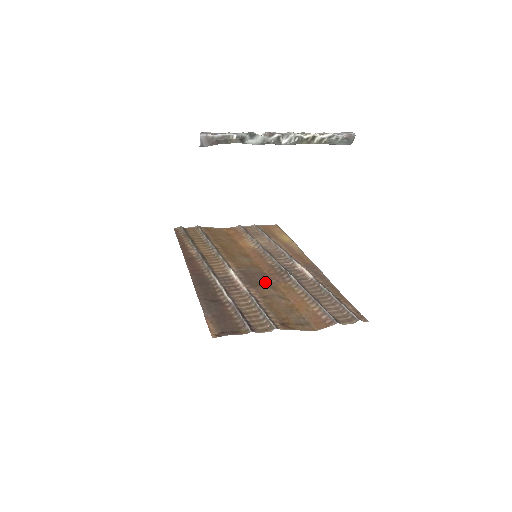
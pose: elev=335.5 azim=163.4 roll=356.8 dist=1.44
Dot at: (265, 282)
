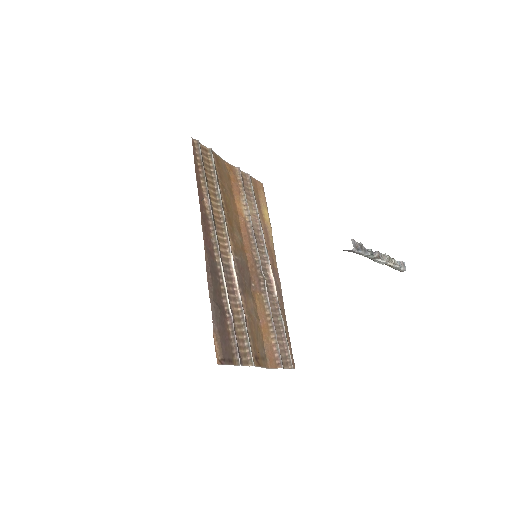
Dot at: (249, 285)
